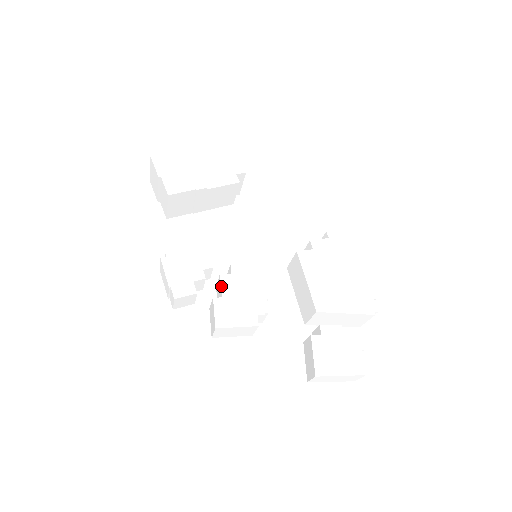
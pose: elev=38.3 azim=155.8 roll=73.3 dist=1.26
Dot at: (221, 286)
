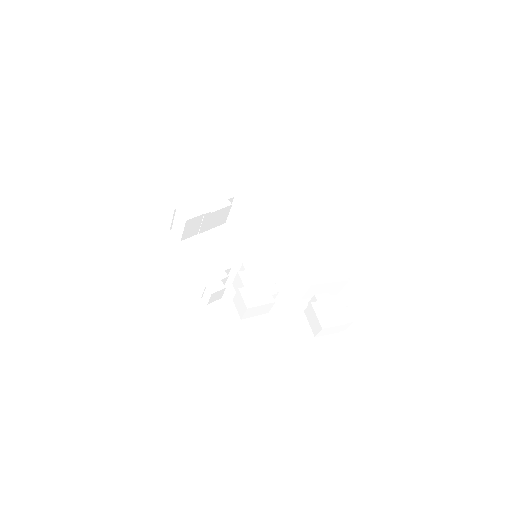
Dot at: (241, 279)
